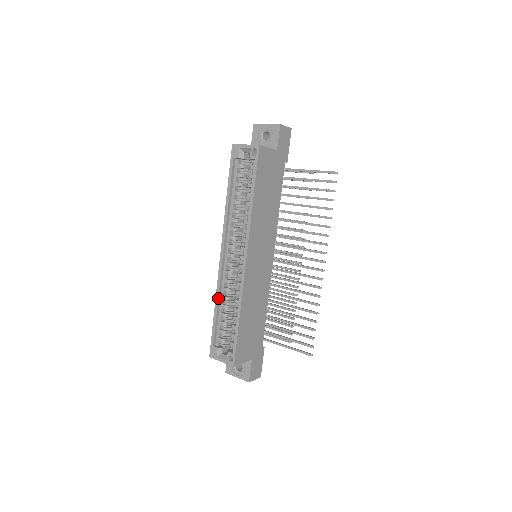
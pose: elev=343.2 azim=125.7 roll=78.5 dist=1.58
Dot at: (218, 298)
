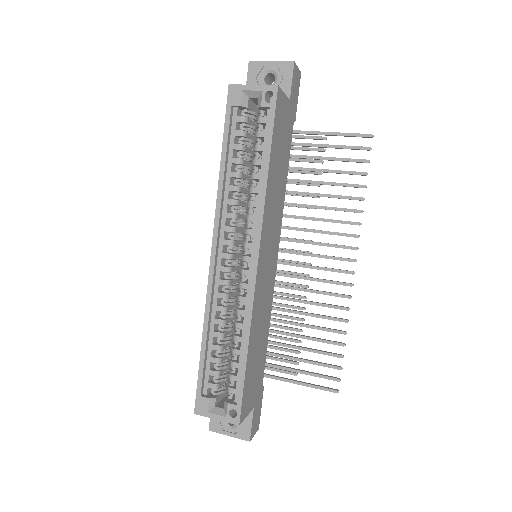
Dot at: (208, 322)
